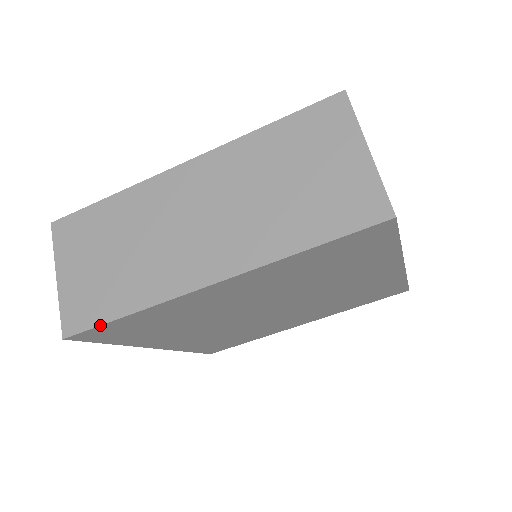
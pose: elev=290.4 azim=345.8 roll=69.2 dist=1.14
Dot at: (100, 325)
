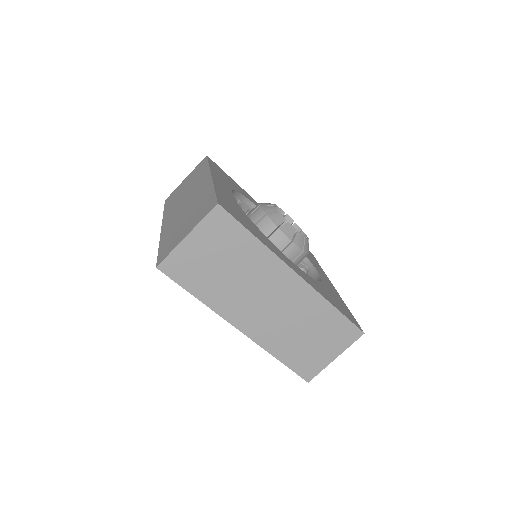
Dot at: occluded
